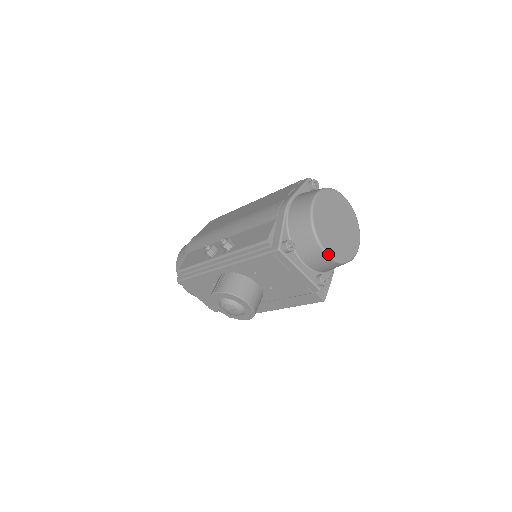
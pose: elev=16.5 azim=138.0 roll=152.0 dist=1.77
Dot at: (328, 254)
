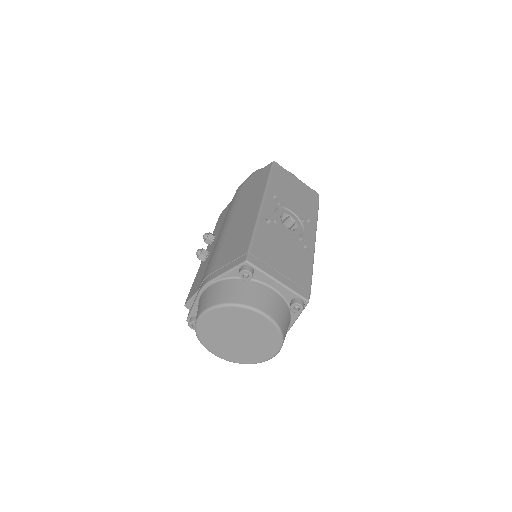
Dot at: (217, 356)
